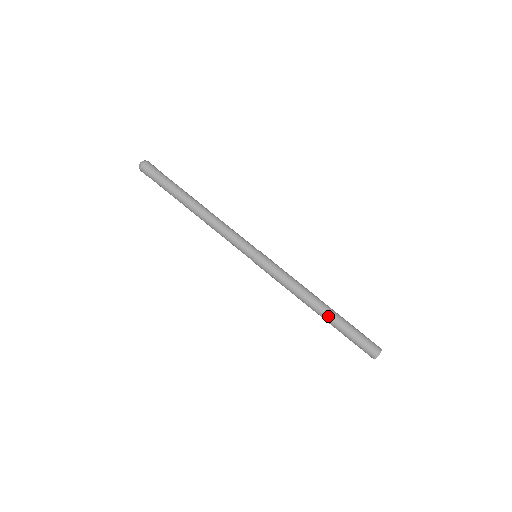
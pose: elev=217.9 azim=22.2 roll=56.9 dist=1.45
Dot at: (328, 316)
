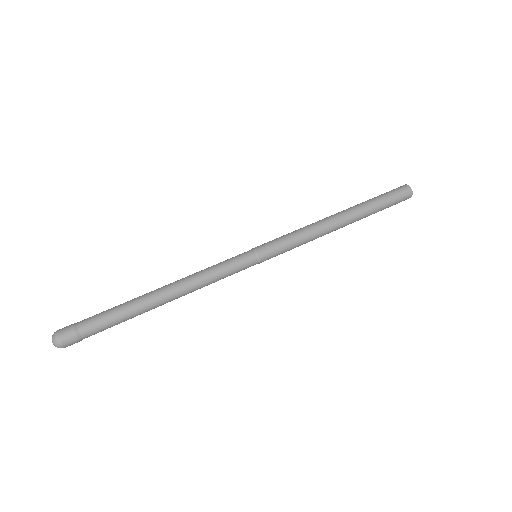
Dot at: occluded
